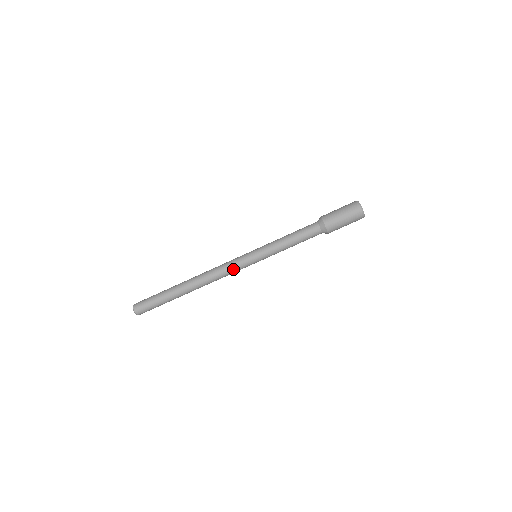
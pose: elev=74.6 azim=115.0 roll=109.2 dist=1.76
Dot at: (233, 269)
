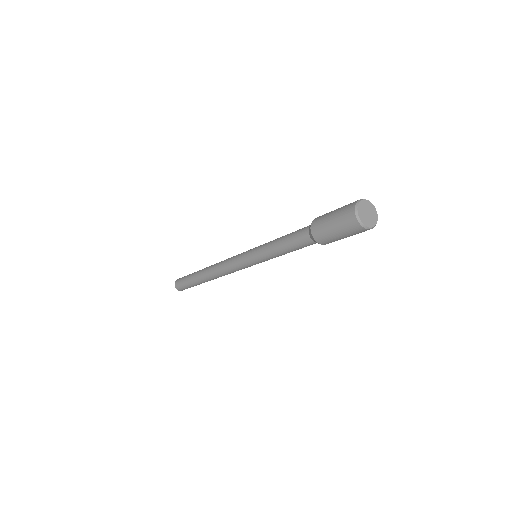
Dot at: (234, 267)
